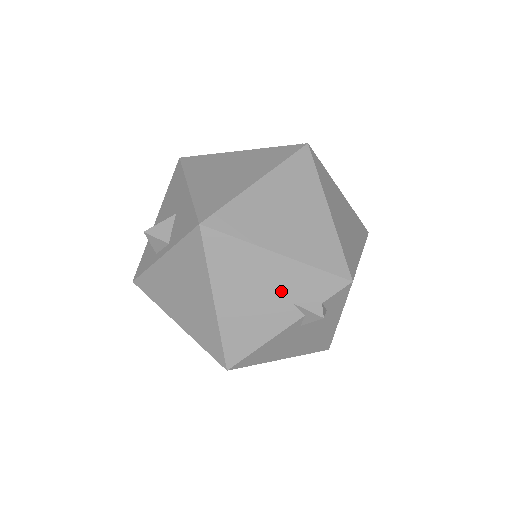
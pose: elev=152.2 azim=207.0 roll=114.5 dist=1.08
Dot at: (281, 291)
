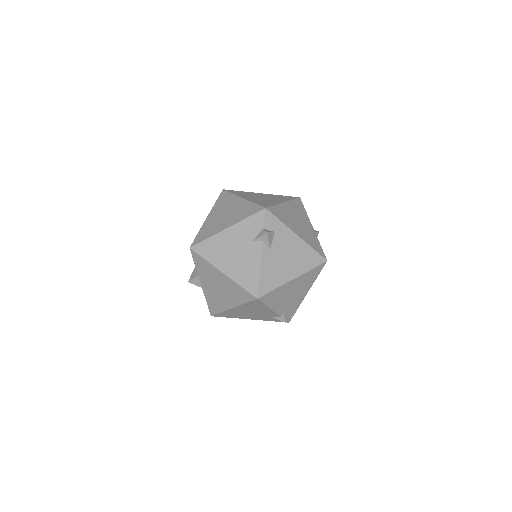
Dot at: (243, 241)
